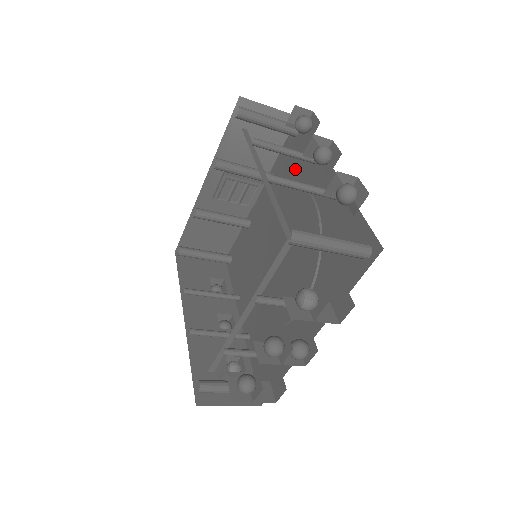
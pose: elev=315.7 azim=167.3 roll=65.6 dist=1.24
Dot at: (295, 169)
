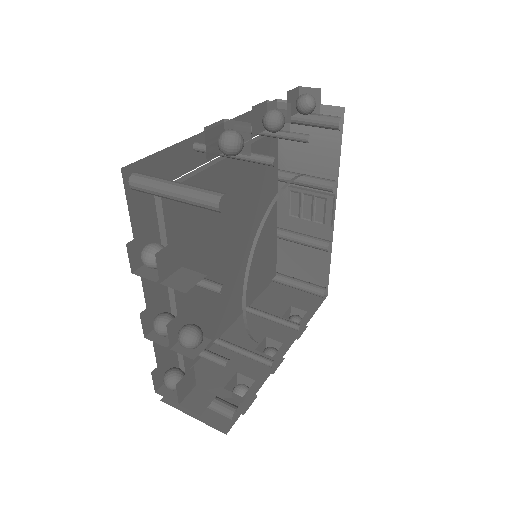
Dot at: occluded
